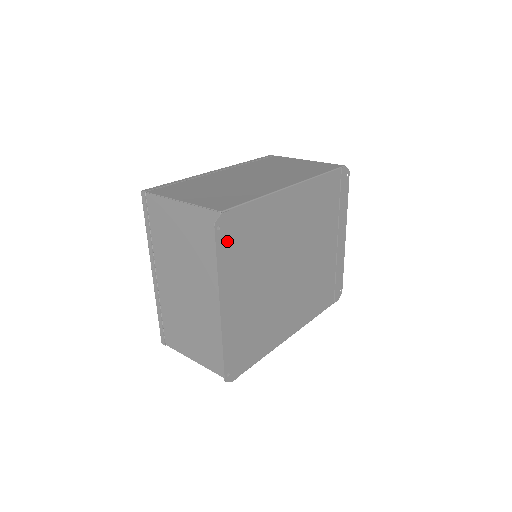
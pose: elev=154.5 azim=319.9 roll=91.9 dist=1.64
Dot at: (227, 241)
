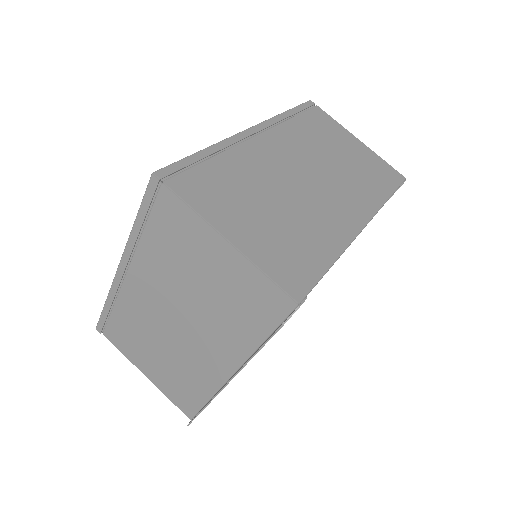
Dot at: occluded
